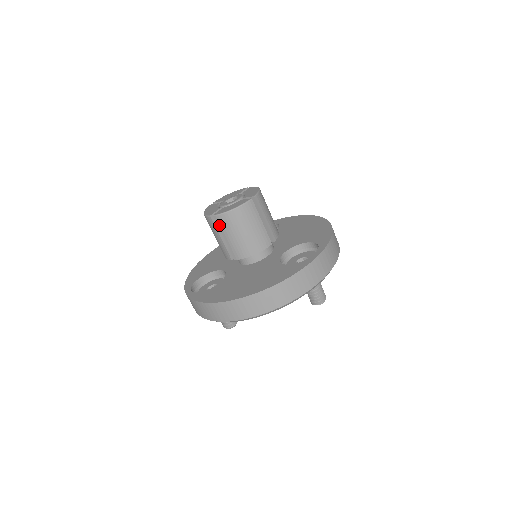
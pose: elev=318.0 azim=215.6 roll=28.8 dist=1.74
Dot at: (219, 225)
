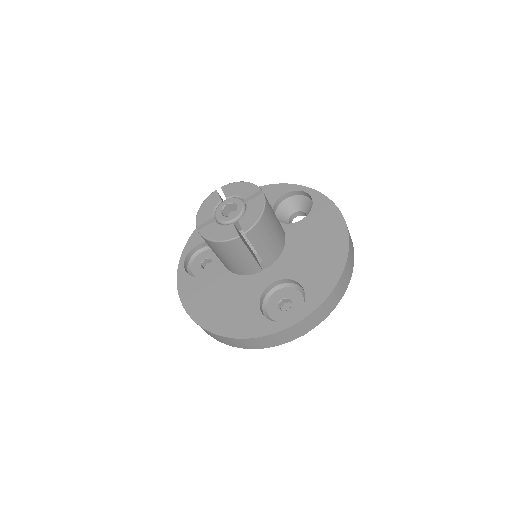
Dot at: occluded
